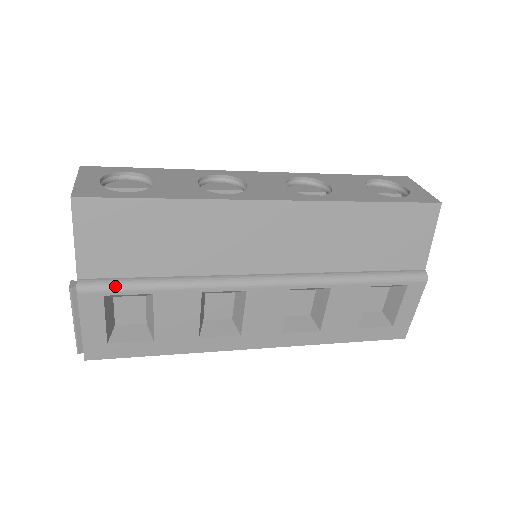
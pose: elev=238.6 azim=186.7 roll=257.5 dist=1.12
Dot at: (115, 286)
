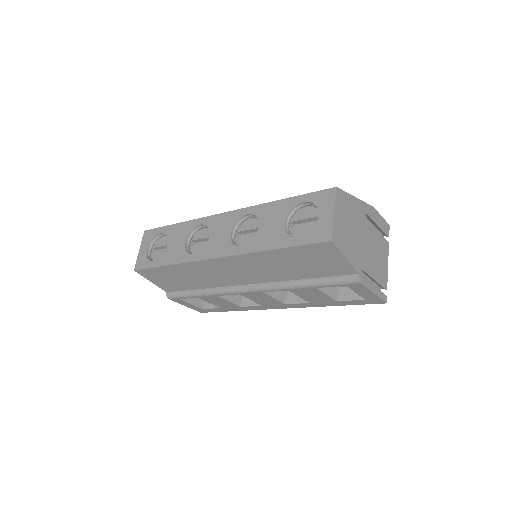
Dot at: (180, 296)
